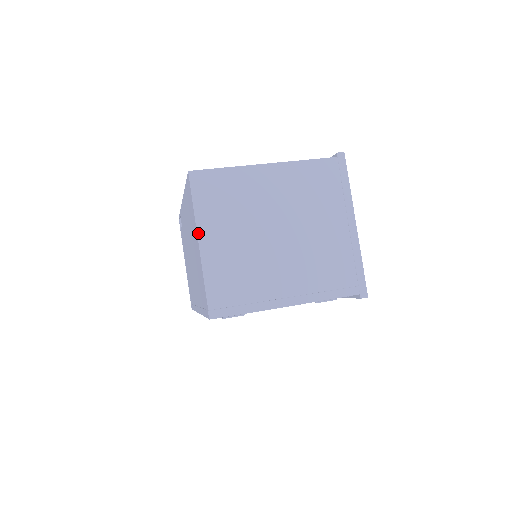
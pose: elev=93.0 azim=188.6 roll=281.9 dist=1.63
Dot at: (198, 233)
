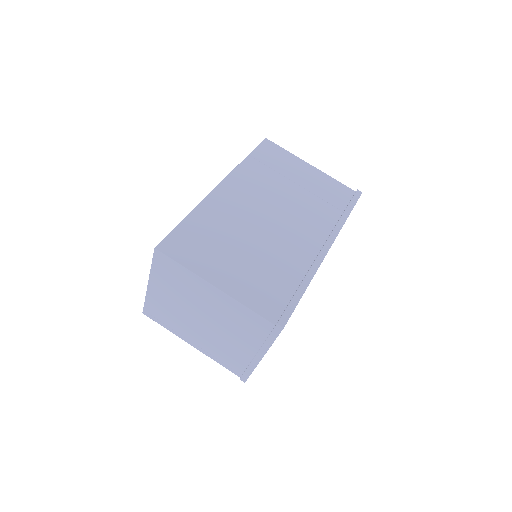
Dot at: (149, 279)
